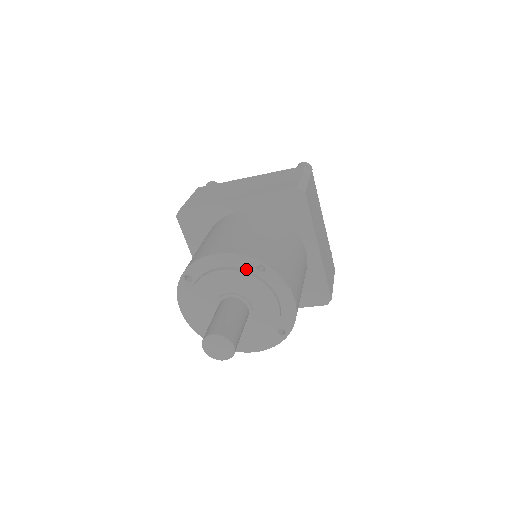
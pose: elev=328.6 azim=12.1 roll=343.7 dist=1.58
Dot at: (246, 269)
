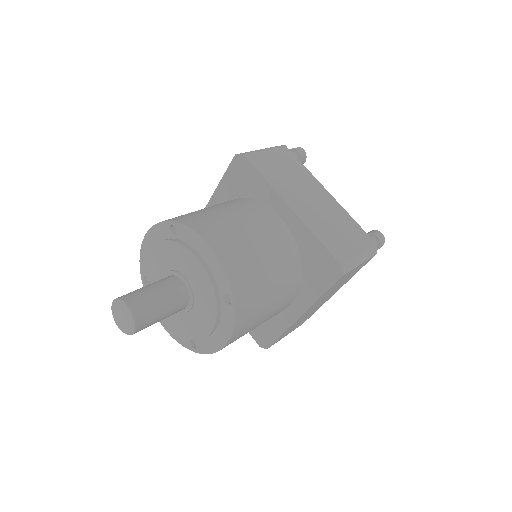
Dot at: (165, 238)
